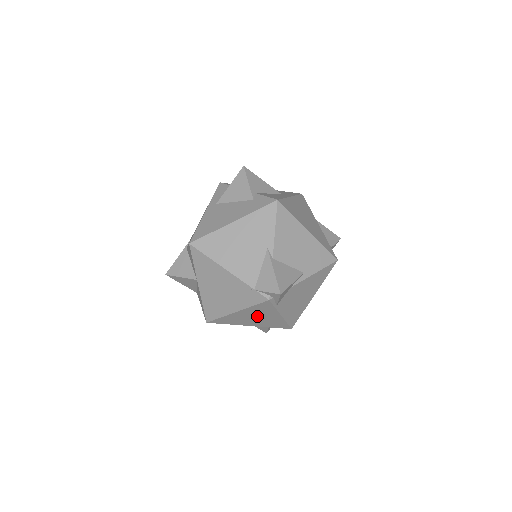
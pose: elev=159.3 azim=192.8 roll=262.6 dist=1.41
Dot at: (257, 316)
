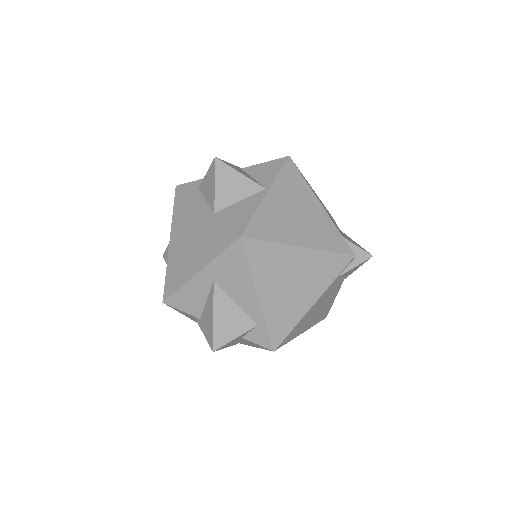
Dot at: (299, 280)
